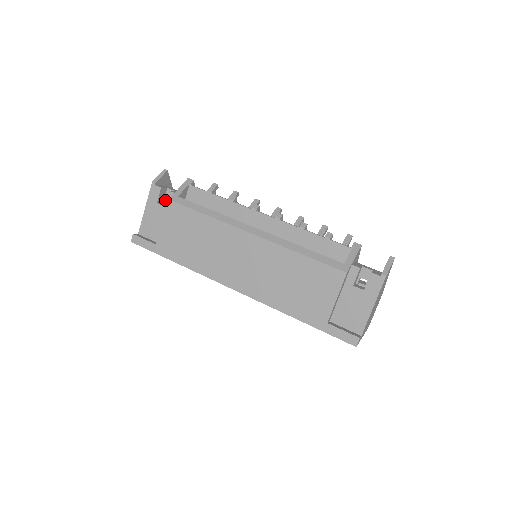
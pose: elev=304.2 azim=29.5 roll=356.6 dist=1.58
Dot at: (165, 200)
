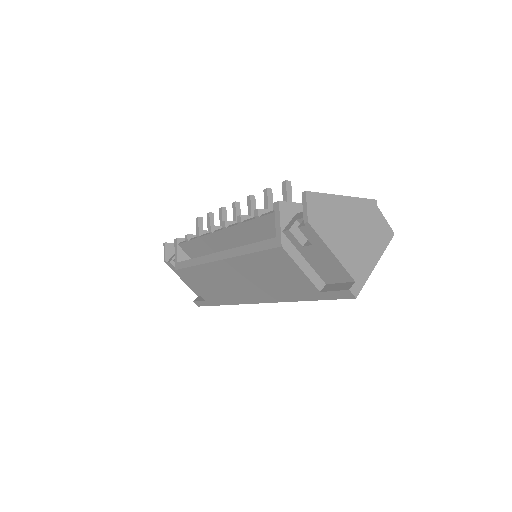
Dot at: occluded
